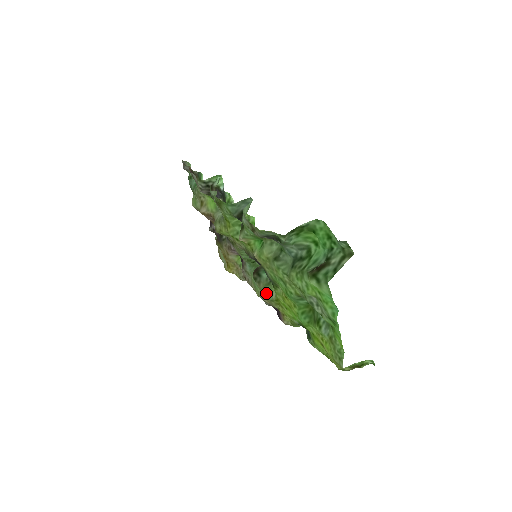
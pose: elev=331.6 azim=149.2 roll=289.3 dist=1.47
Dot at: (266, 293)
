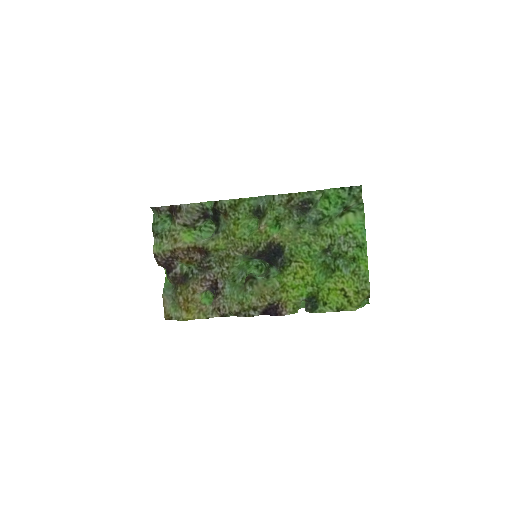
Dot at: (269, 287)
